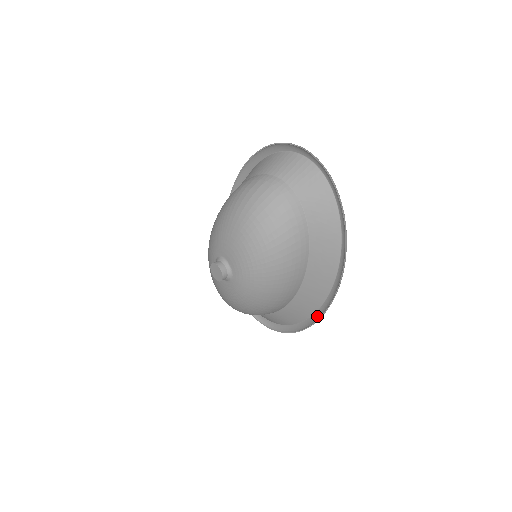
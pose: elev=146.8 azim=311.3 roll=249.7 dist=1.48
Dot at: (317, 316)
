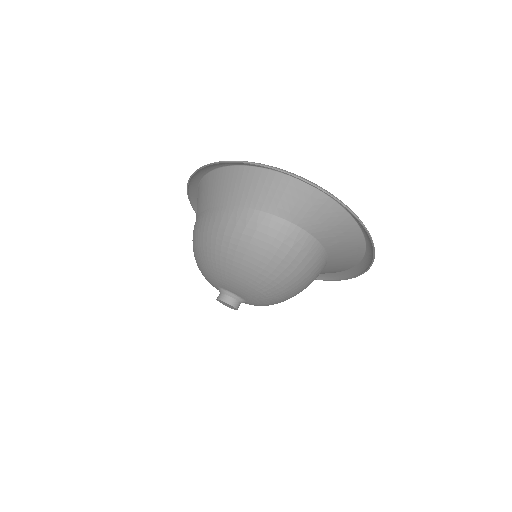
Dot at: (336, 276)
